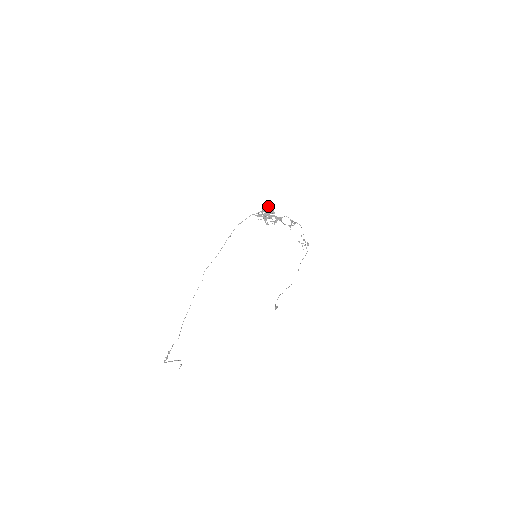
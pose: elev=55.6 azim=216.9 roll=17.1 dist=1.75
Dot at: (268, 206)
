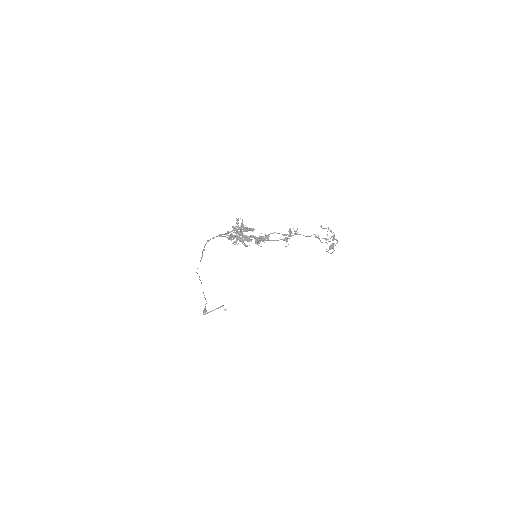
Dot at: occluded
